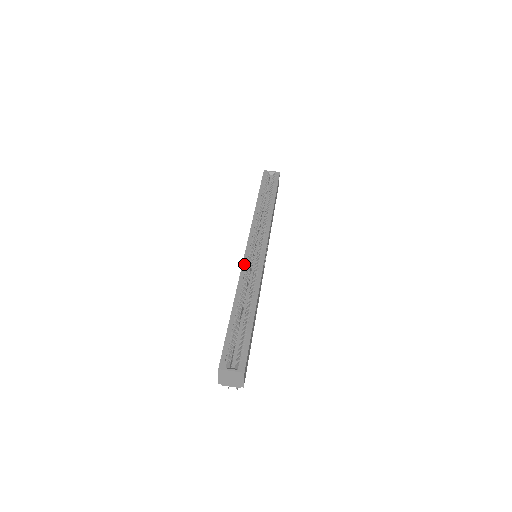
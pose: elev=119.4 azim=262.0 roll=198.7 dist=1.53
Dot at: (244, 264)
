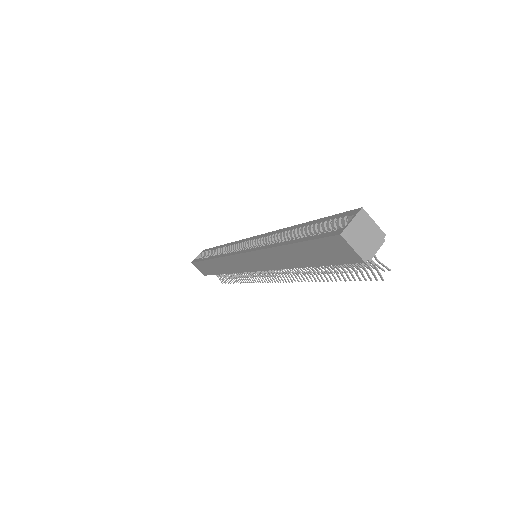
Dot at: (252, 250)
